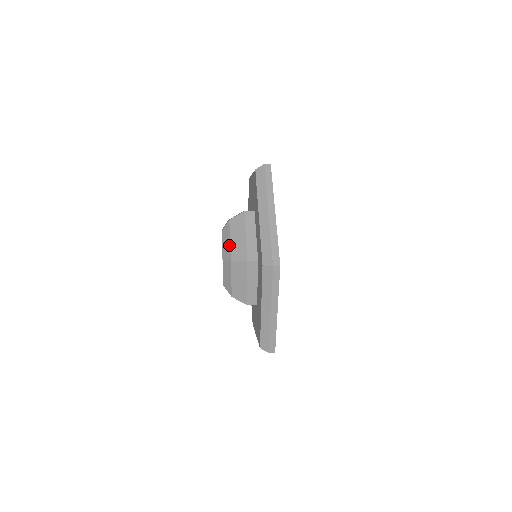
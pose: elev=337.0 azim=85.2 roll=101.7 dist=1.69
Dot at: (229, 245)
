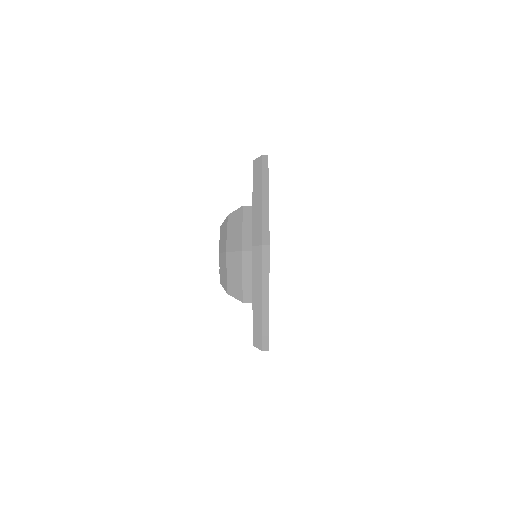
Dot at: (225, 238)
